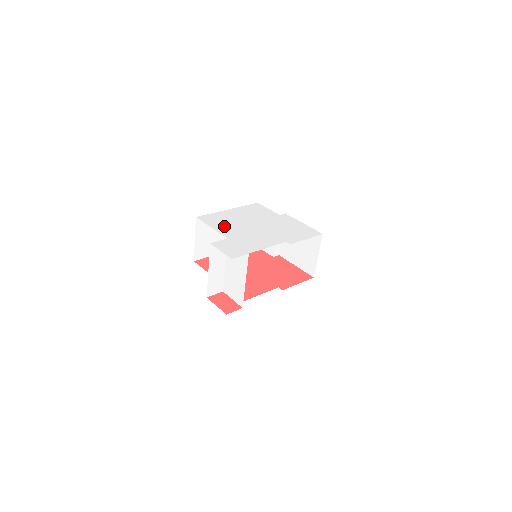
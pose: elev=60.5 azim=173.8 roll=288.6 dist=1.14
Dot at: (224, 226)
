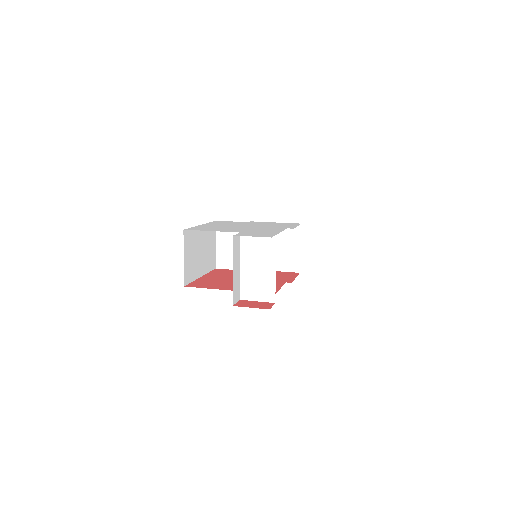
Dot at: (221, 229)
